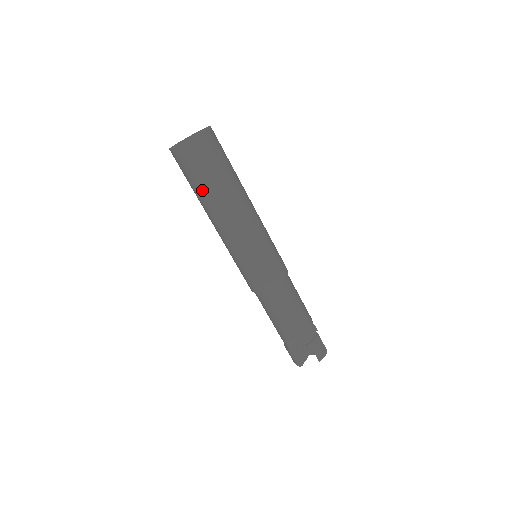
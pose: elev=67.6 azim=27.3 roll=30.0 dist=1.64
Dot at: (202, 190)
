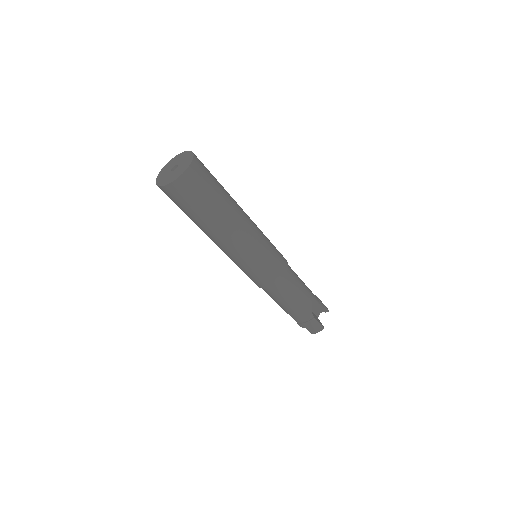
Dot at: occluded
